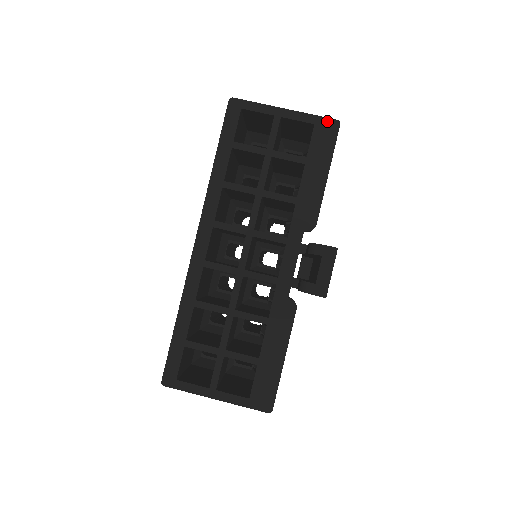
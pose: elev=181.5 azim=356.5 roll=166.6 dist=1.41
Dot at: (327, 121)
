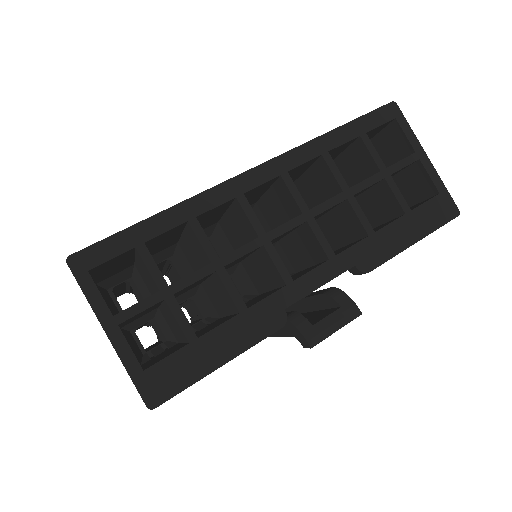
Dot at: (451, 202)
